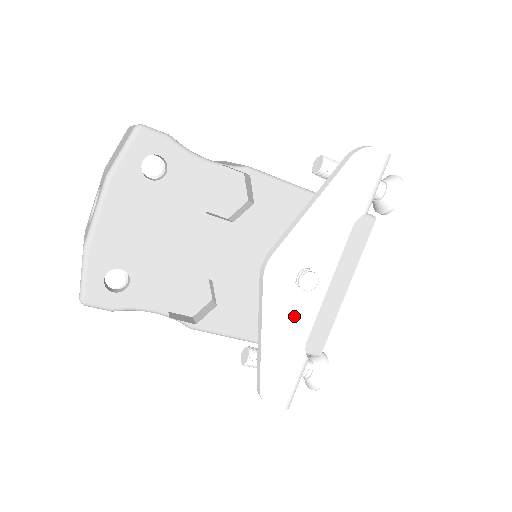
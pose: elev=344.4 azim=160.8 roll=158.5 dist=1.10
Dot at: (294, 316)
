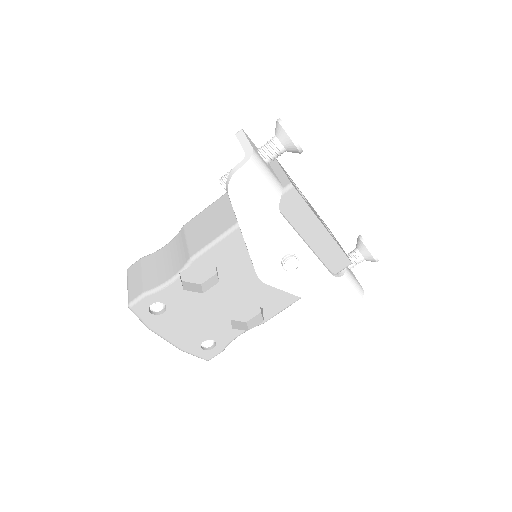
Dot at: (307, 275)
